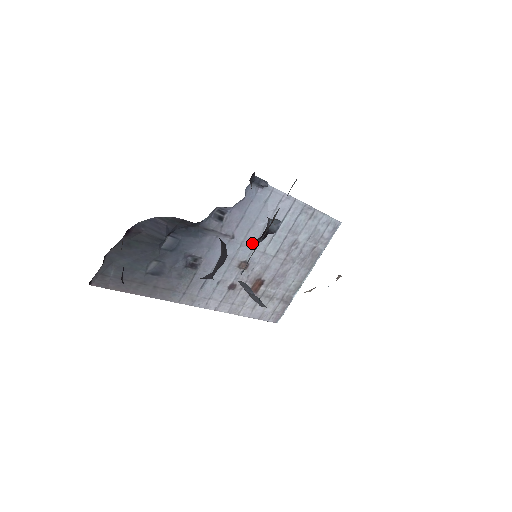
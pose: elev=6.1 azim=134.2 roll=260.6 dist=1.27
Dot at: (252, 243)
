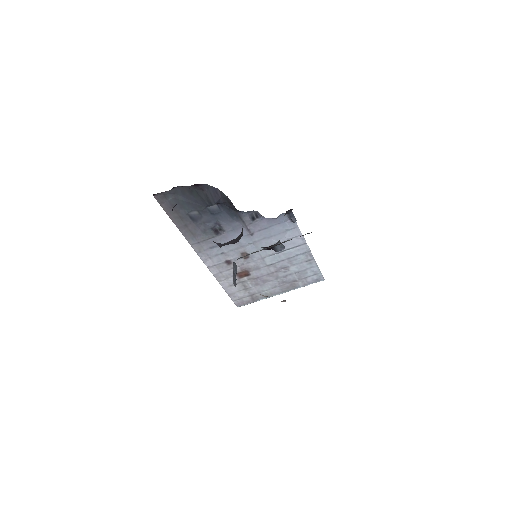
Dot at: (260, 247)
